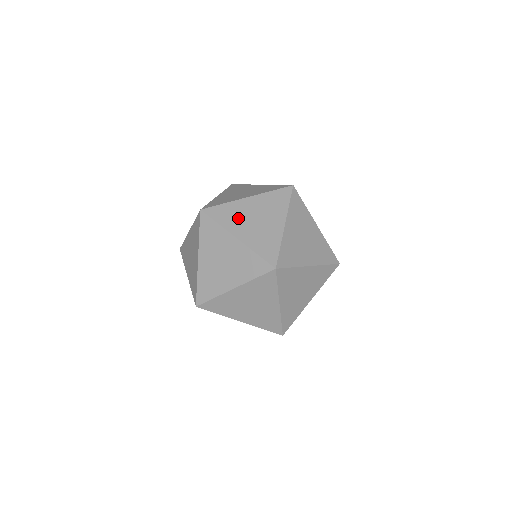
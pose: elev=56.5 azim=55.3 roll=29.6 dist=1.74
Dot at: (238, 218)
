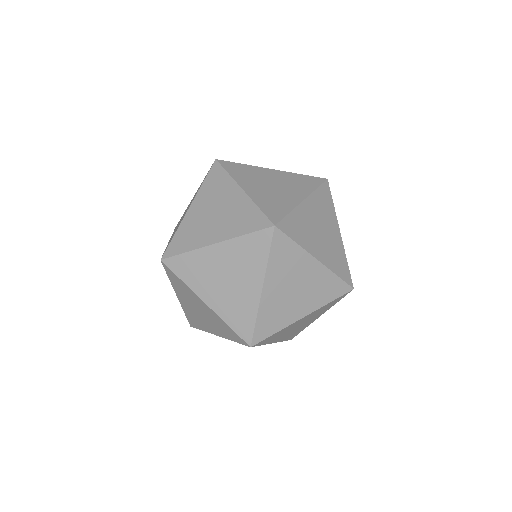
Dot at: (287, 272)
